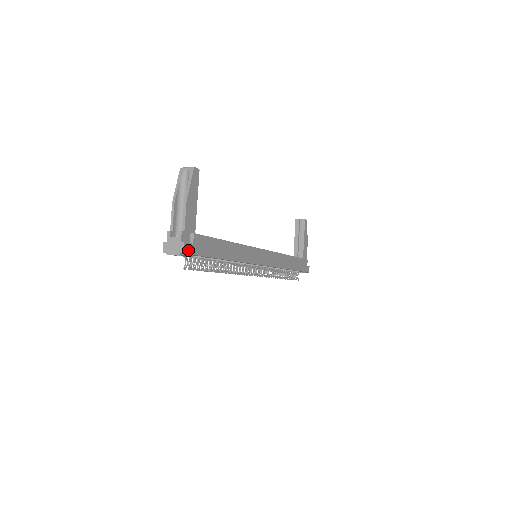
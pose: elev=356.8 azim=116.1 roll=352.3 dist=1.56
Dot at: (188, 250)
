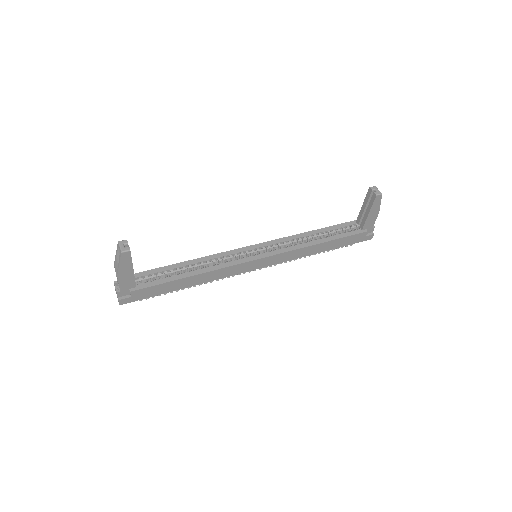
Dot at: (125, 302)
